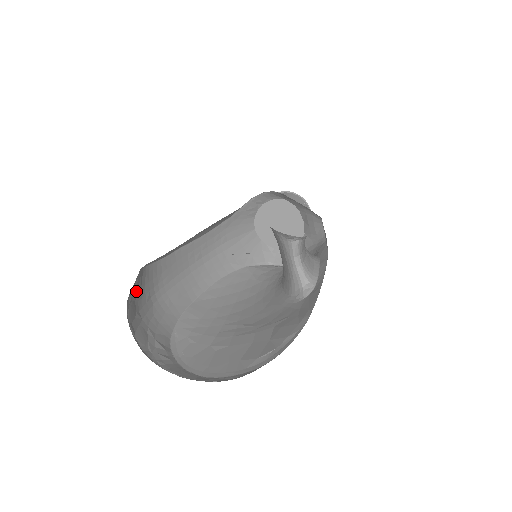
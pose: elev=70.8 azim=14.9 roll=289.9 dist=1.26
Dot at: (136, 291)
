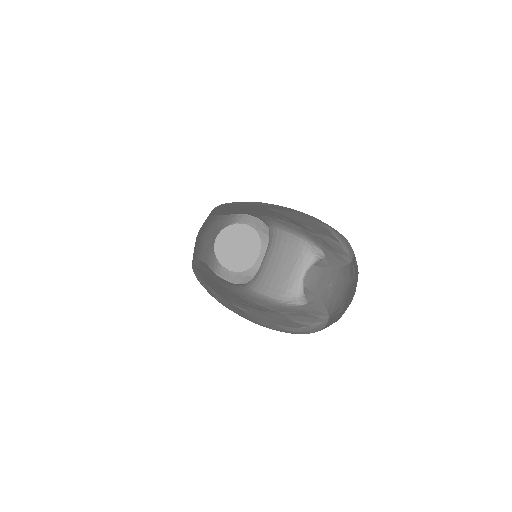
Dot at: occluded
